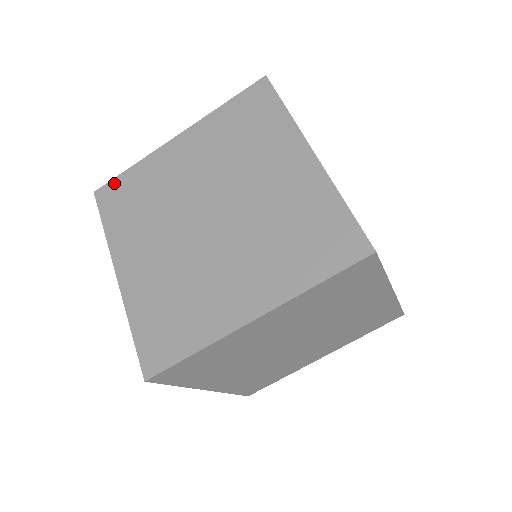
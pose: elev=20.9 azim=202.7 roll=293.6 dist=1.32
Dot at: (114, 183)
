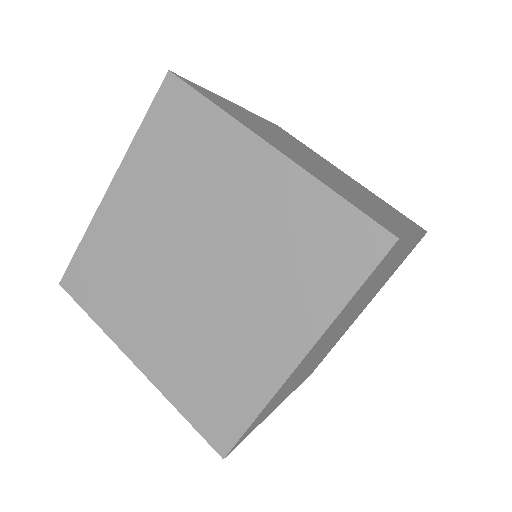
Dot at: (188, 94)
